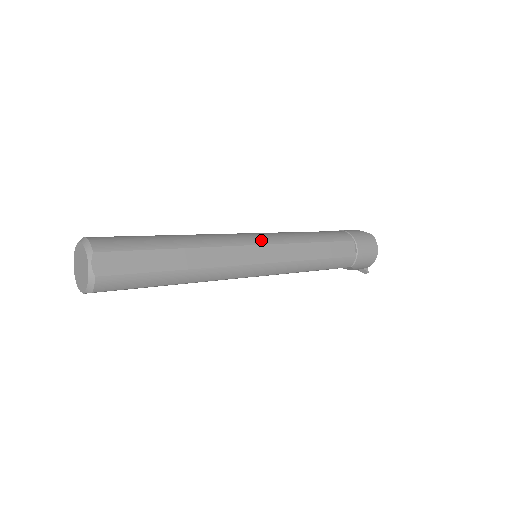
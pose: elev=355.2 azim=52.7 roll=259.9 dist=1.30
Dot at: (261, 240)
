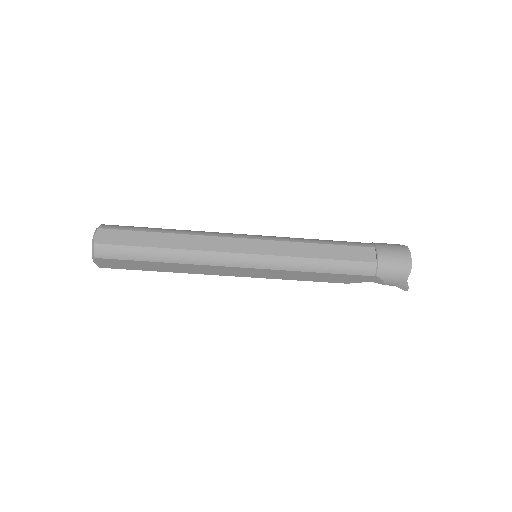
Dot at: (253, 236)
